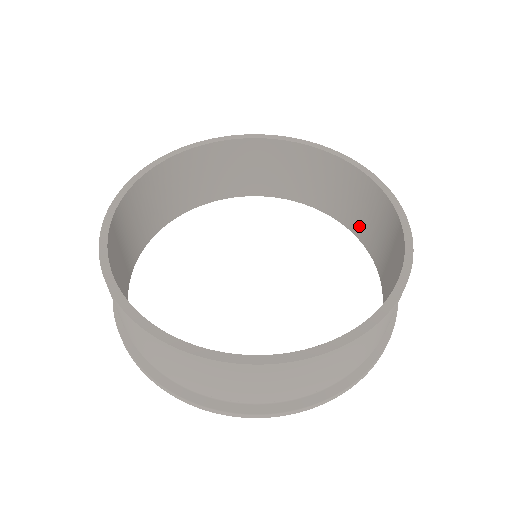
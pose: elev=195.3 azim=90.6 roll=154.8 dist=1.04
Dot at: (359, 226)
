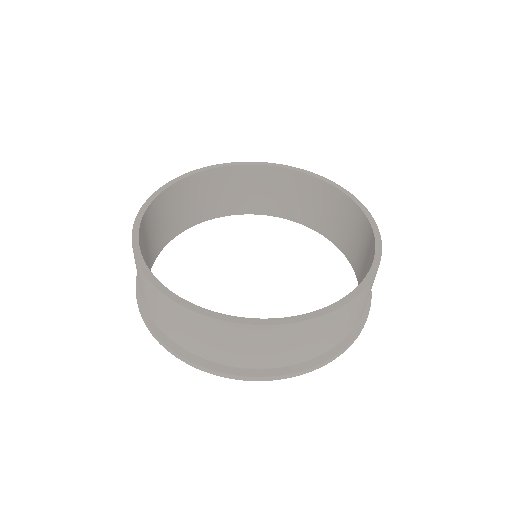
Dot at: (341, 239)
